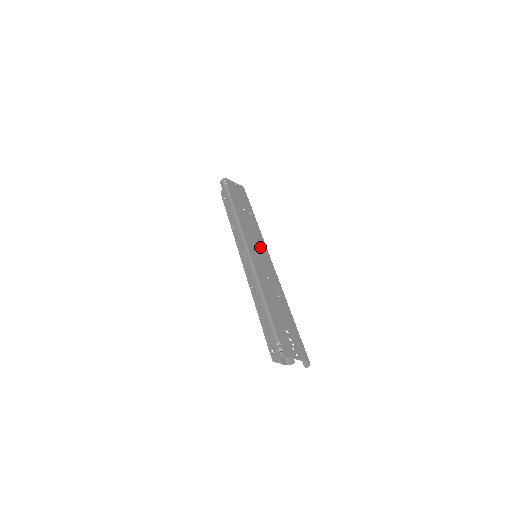
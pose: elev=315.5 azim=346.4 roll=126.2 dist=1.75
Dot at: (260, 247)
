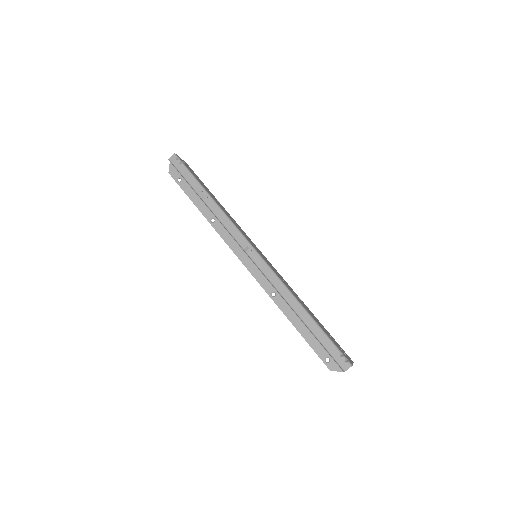
Dot at: (254, 245)
